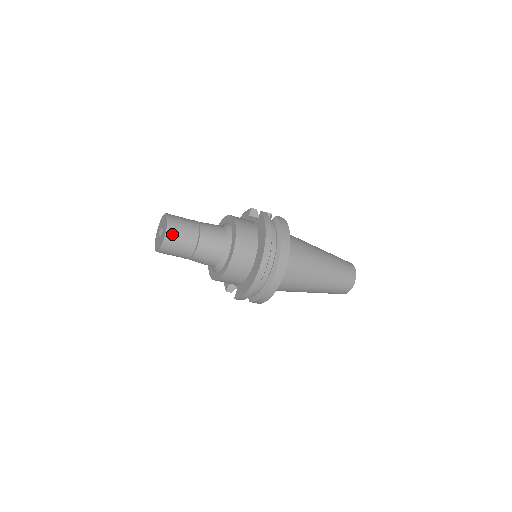
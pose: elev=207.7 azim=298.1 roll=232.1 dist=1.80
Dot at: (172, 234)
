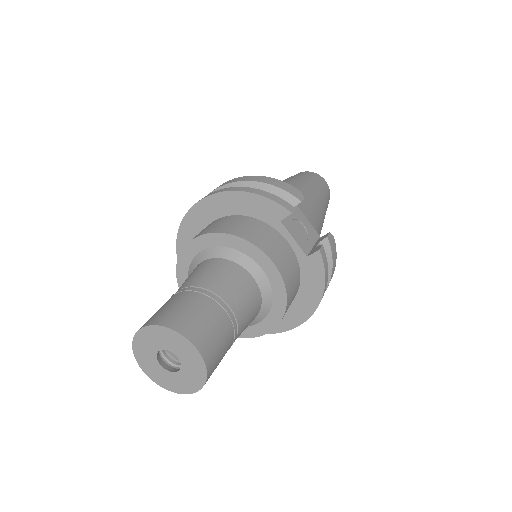
Dot at: occluded
